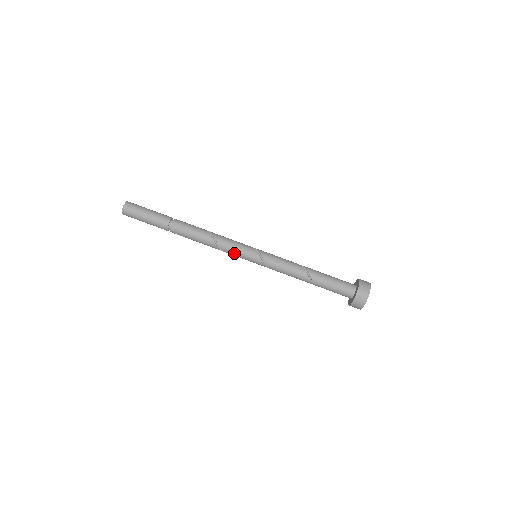
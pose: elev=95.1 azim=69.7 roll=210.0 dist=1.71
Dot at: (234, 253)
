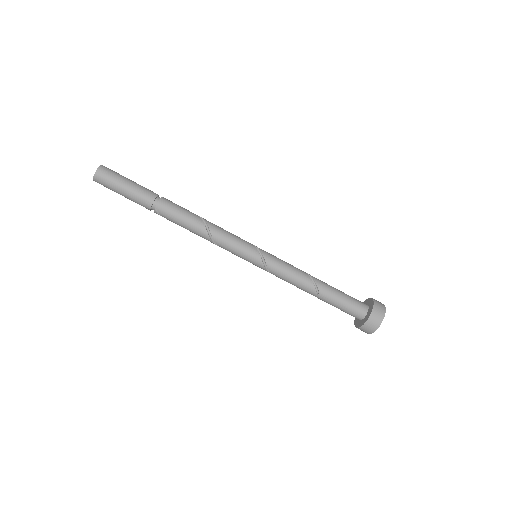
Dot at: (230, 250)
